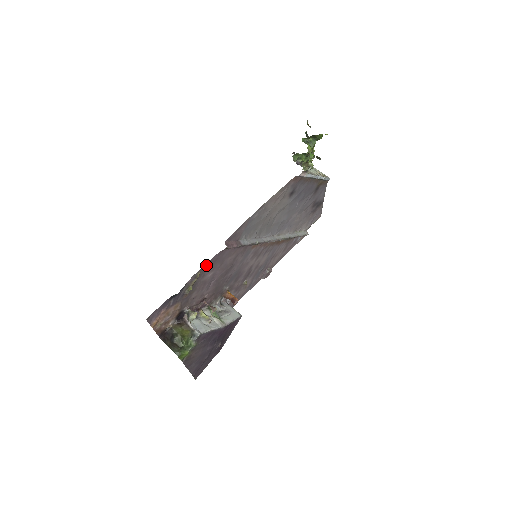
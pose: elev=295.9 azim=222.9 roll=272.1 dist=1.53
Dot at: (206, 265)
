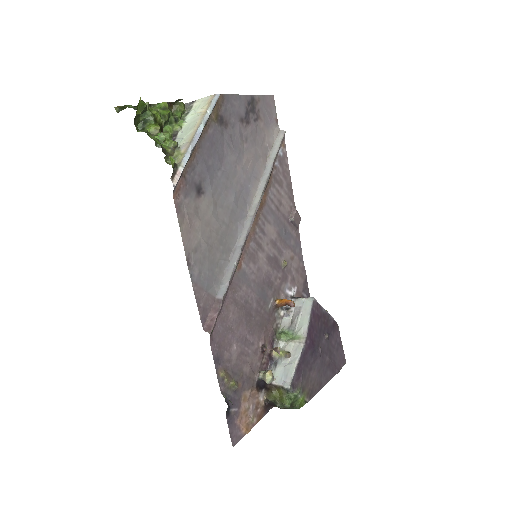
Dot at: (217, 362)
